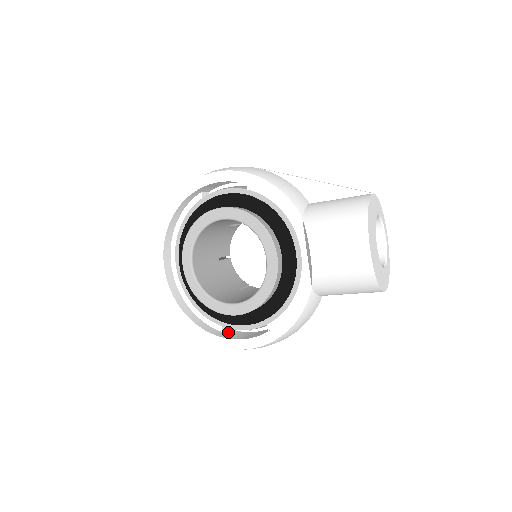
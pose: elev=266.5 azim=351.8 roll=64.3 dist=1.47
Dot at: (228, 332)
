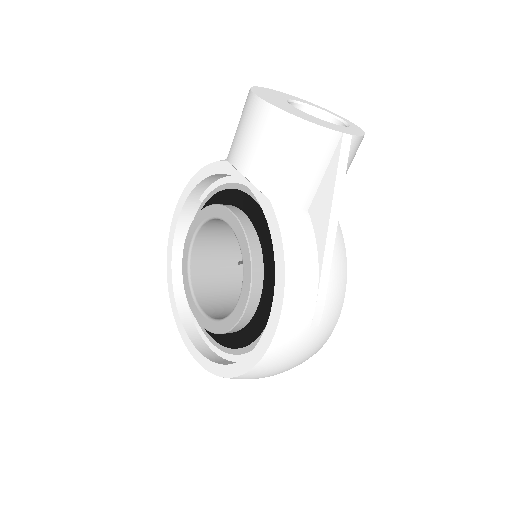
Dot at: occluded
